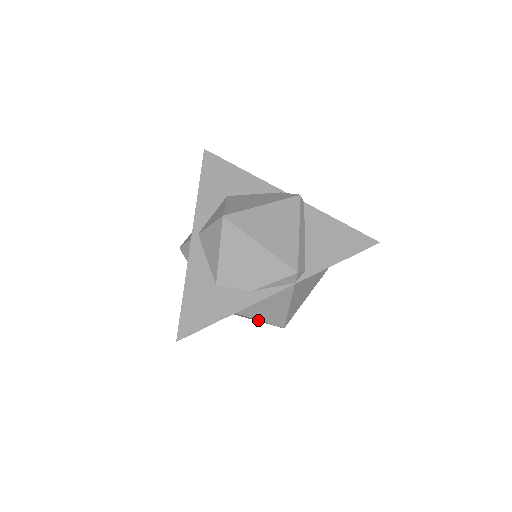
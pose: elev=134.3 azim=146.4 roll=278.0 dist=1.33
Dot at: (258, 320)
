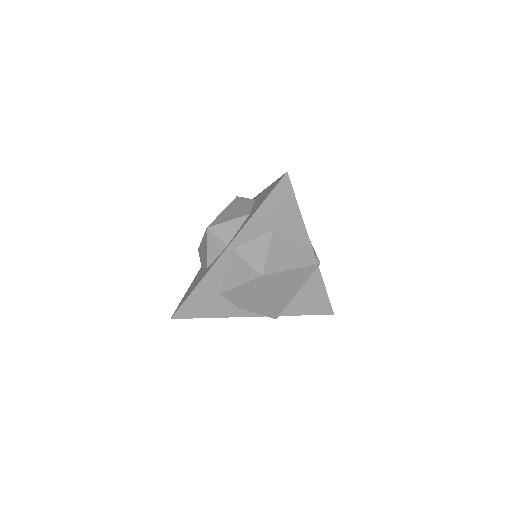
Dot at: occluded
